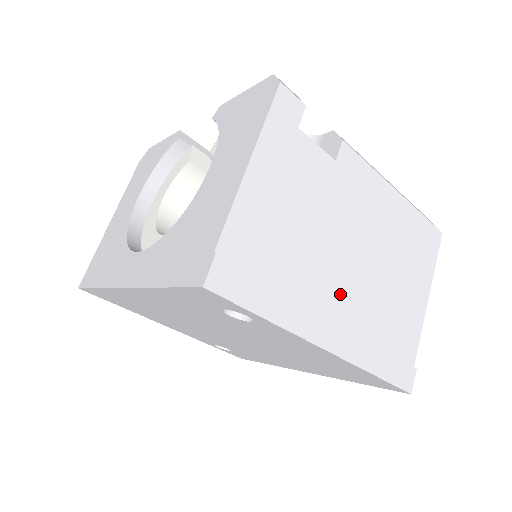
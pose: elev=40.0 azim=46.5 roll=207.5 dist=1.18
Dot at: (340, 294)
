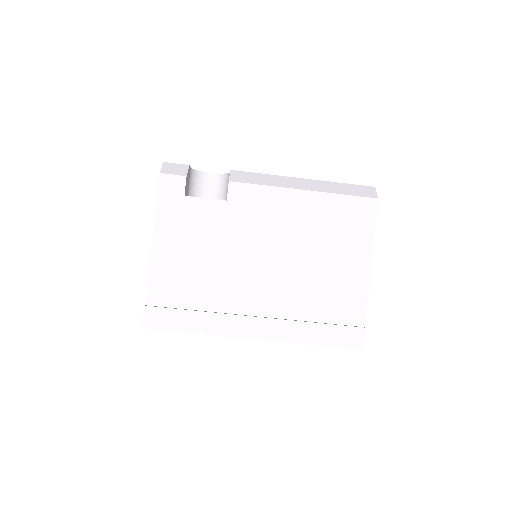
Dot at: (259, 295)
